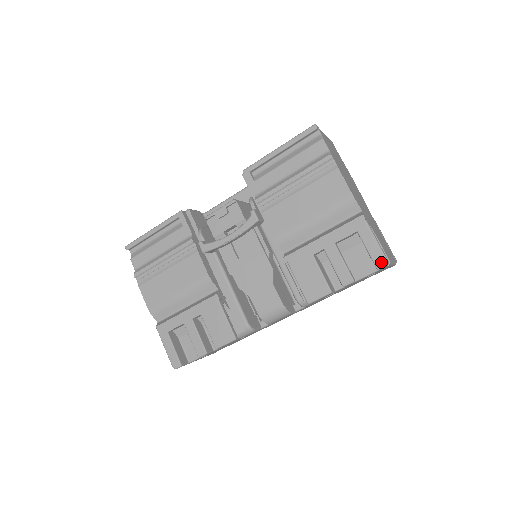
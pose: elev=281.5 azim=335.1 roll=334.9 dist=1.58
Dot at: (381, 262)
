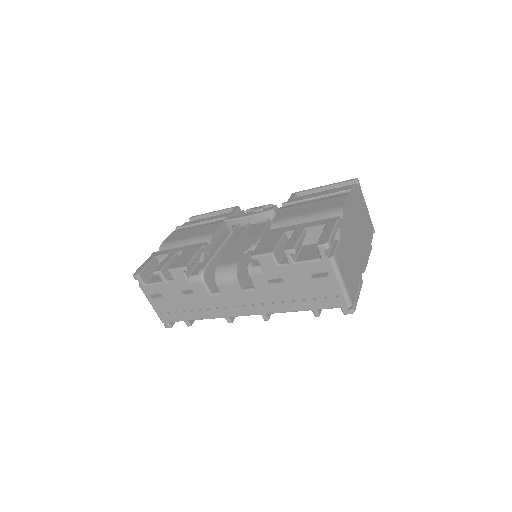
Dot at: (323, 241)
